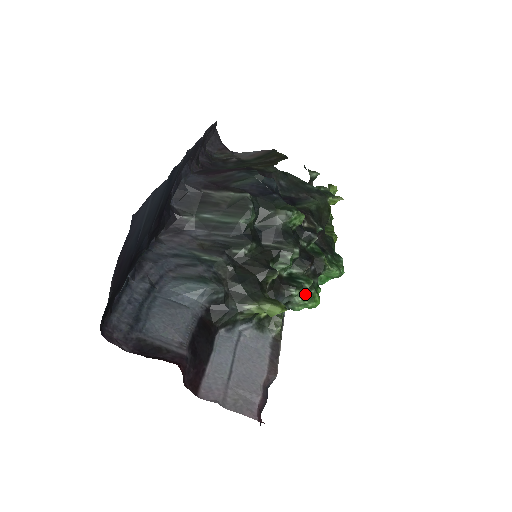
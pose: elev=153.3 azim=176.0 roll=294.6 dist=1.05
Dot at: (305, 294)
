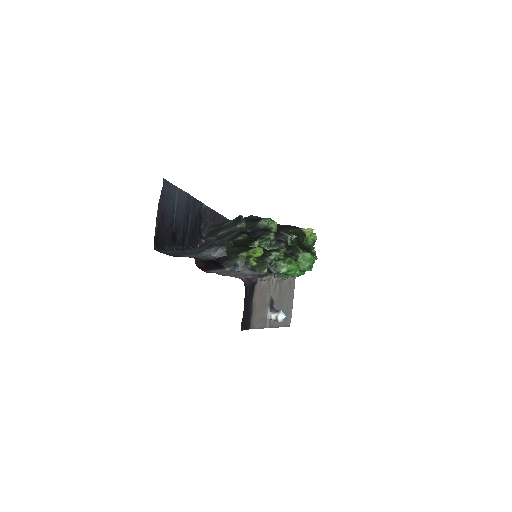
Dot at: (285, 260)
